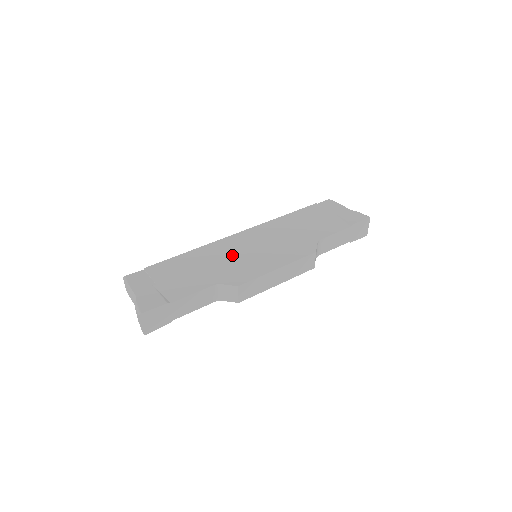
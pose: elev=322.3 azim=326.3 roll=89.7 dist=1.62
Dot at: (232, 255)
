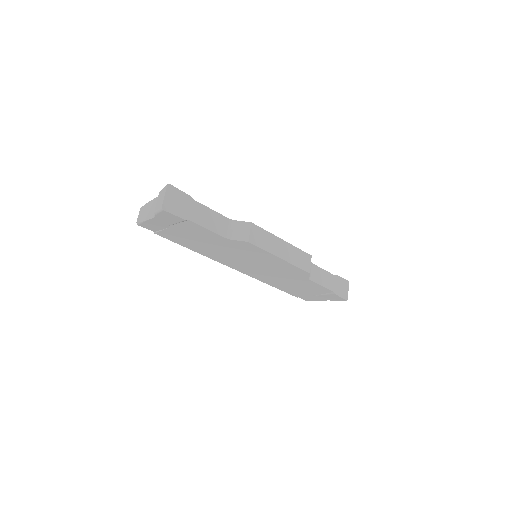
Dot at: occluded
